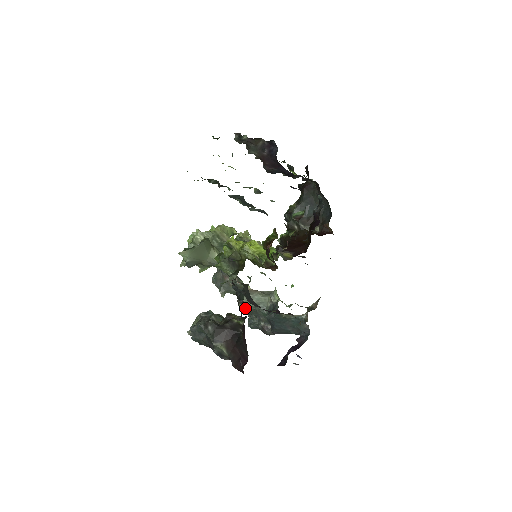
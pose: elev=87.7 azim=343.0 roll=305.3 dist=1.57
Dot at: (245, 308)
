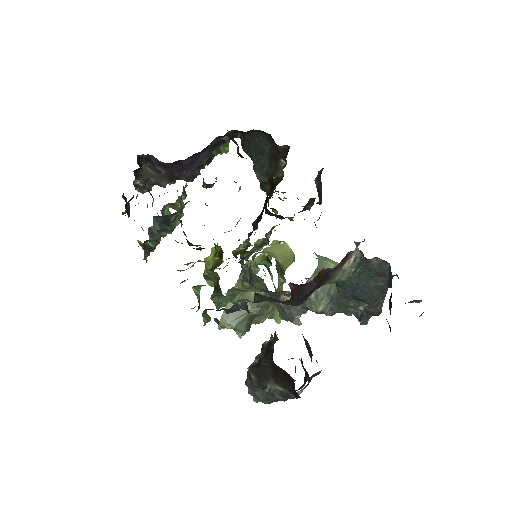
Dot at: (326, 312)
